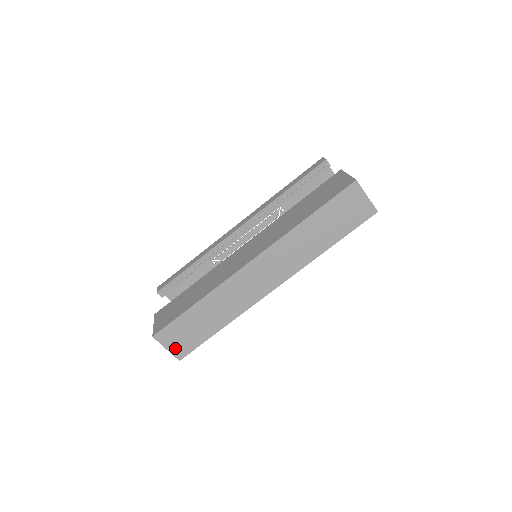
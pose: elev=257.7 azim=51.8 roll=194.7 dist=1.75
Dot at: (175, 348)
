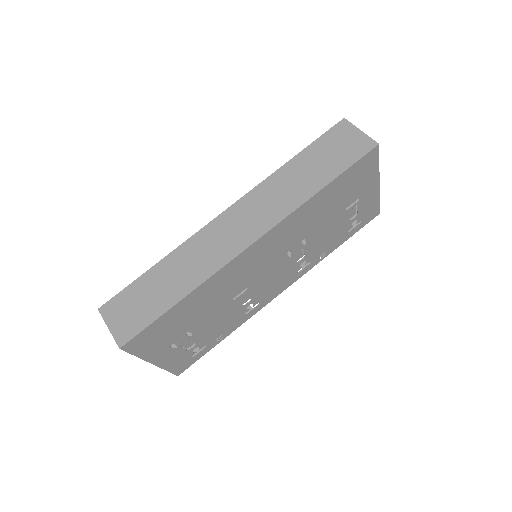
Dot at: (119, 328)
